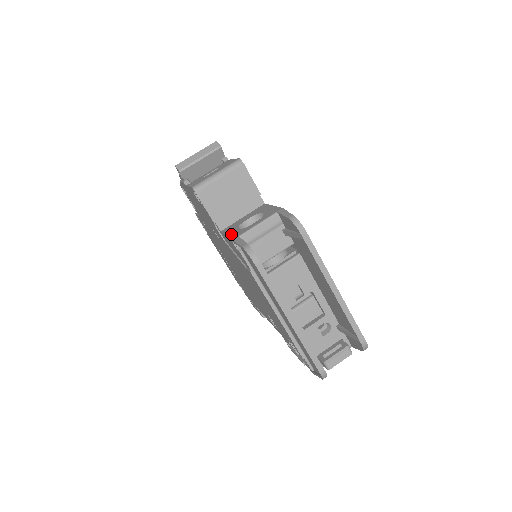
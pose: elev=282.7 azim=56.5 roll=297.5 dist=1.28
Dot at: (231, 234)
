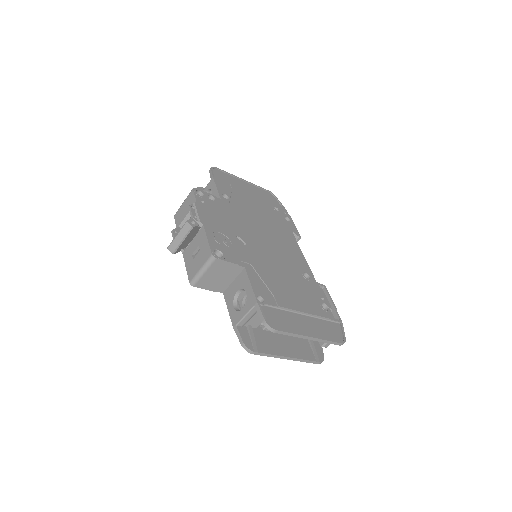
Dot at: (231, 314)
